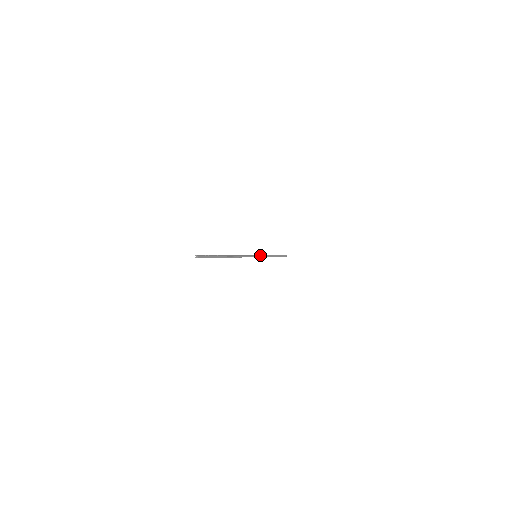
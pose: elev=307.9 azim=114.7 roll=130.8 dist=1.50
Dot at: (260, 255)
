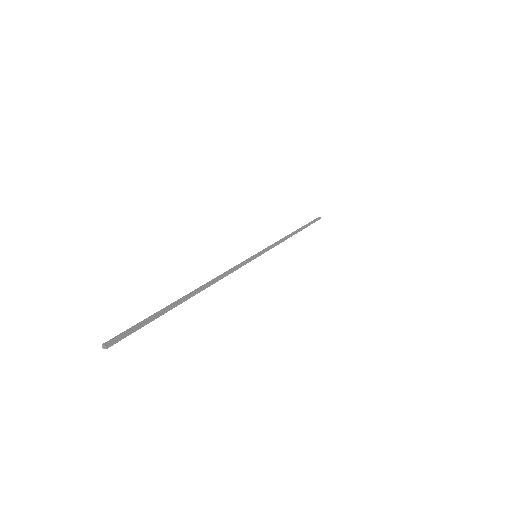
Dot at: (264, 250)
